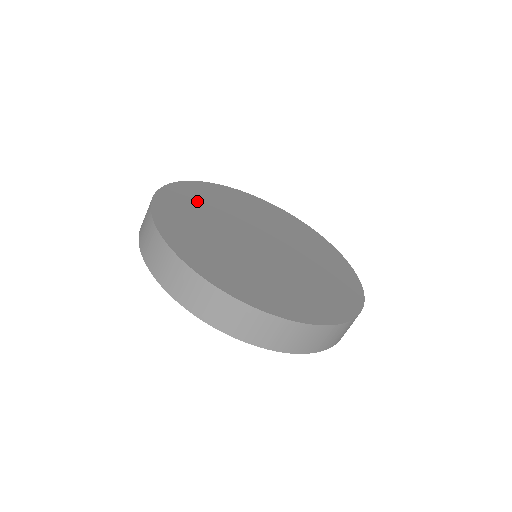
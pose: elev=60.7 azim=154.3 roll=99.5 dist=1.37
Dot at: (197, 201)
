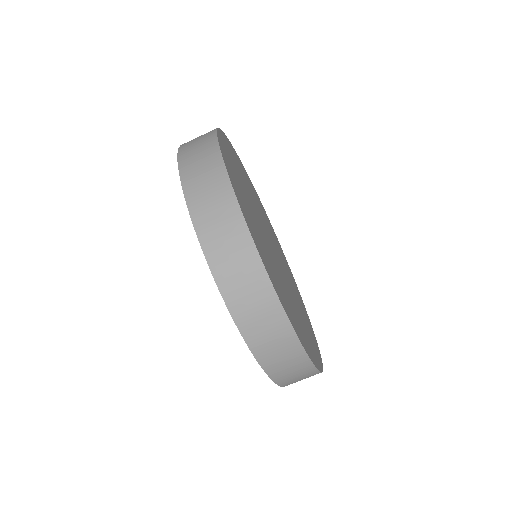
Dot at: (236, 166)
